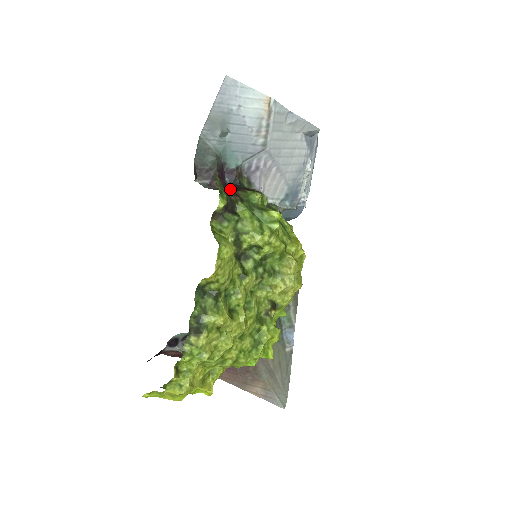
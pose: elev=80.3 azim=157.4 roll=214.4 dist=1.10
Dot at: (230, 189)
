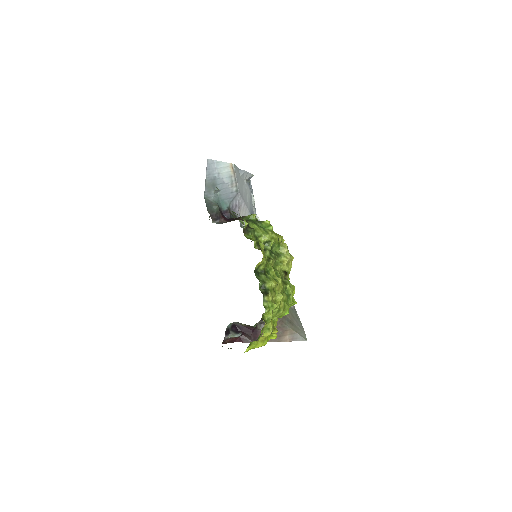
Dot at: (234, 220)
